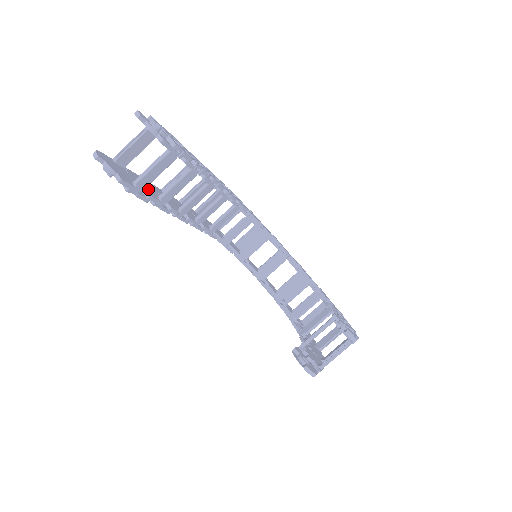
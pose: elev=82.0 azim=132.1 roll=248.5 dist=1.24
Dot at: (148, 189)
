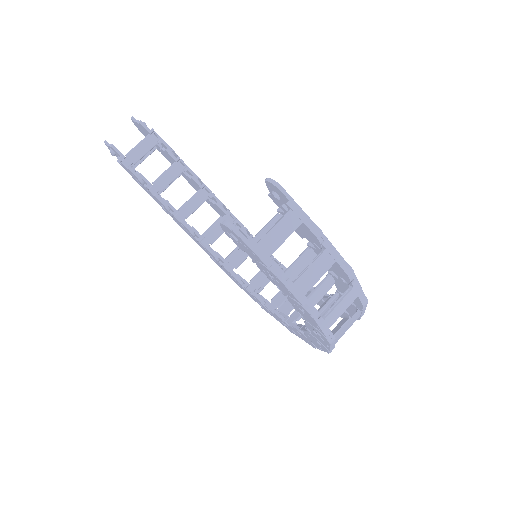
Dot at: occluded
